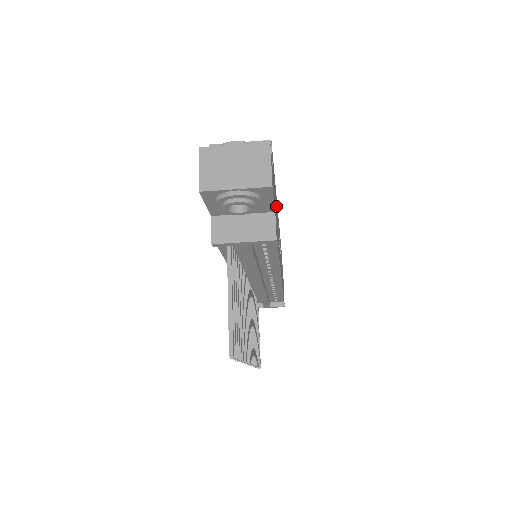
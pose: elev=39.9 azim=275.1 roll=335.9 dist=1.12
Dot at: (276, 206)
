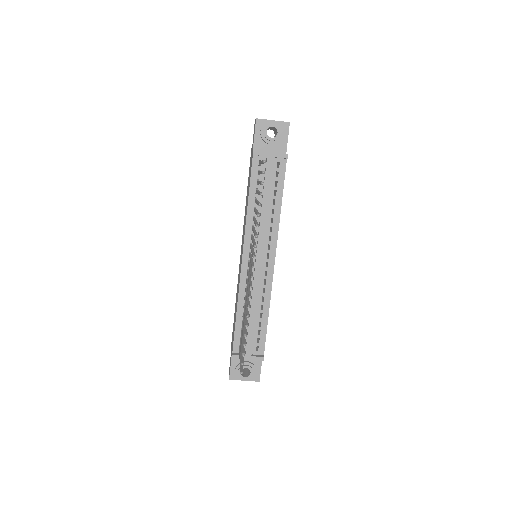
Dot at: occluded
